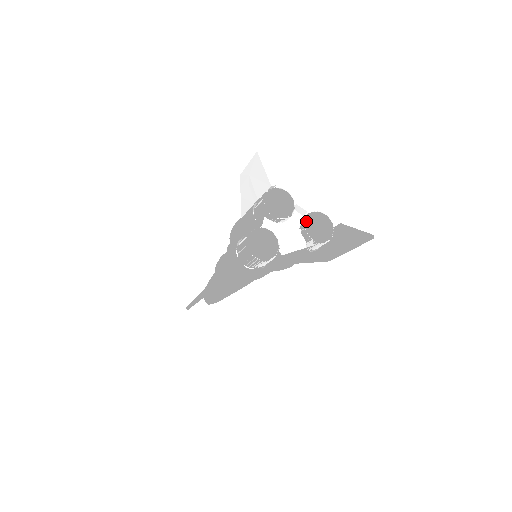
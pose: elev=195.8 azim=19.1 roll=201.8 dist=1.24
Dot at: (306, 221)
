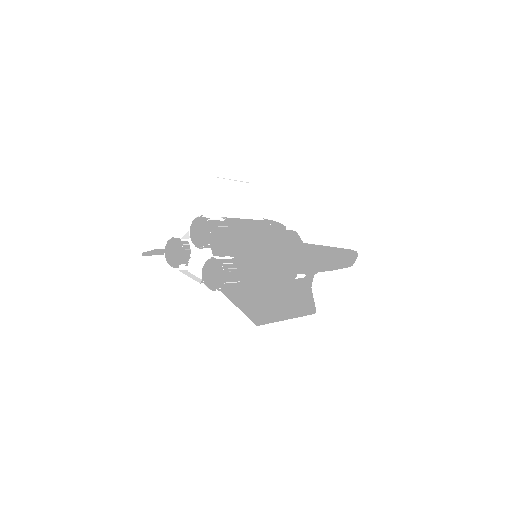
Dot at: (207, 261)
